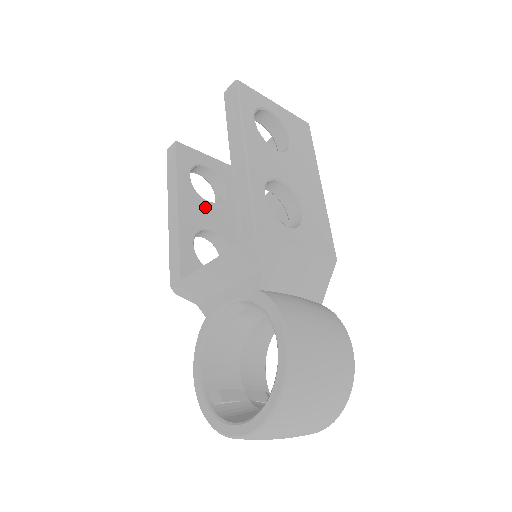
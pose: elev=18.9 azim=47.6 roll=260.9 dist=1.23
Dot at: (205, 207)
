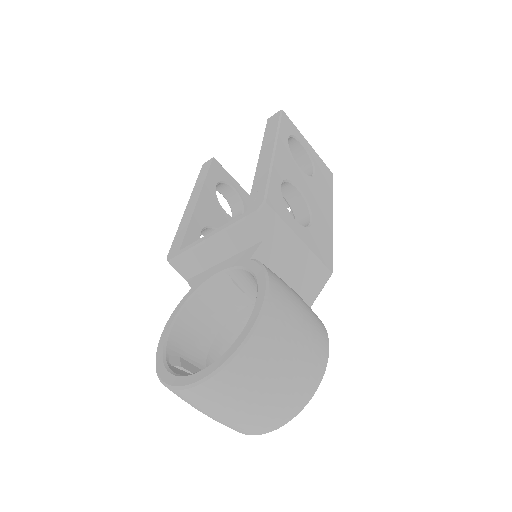
Dot at: (221, 214)
